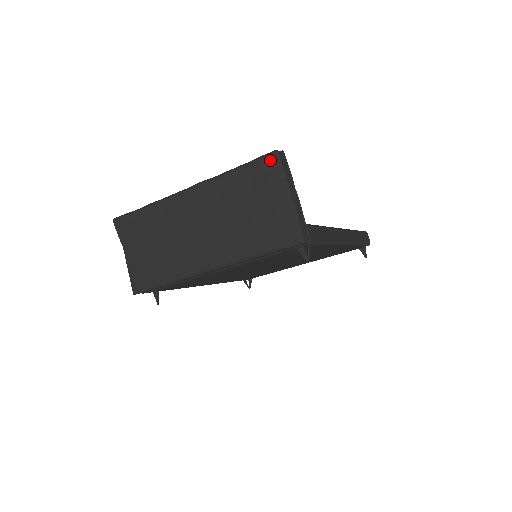
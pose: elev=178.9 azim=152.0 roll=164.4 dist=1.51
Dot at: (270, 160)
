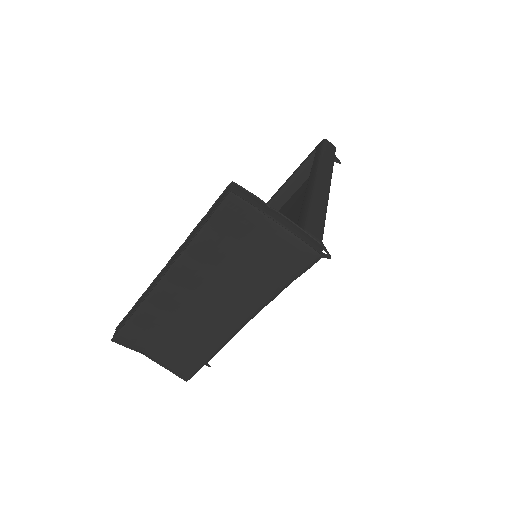
Dot at: (230, 205)
